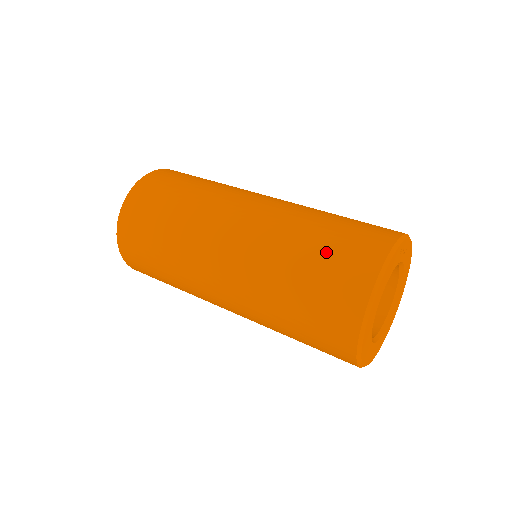
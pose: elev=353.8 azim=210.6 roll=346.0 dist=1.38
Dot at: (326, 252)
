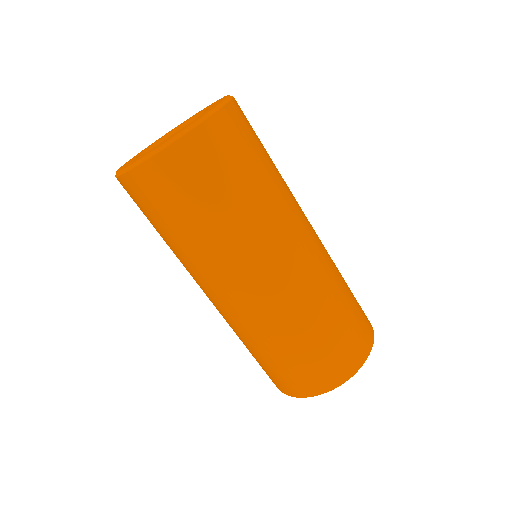
Dot at: (342, 331)
